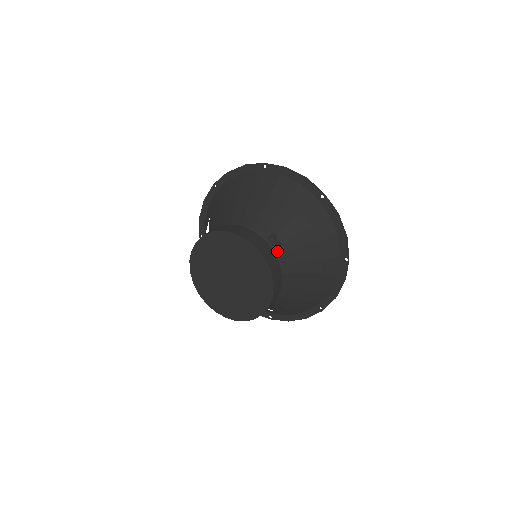
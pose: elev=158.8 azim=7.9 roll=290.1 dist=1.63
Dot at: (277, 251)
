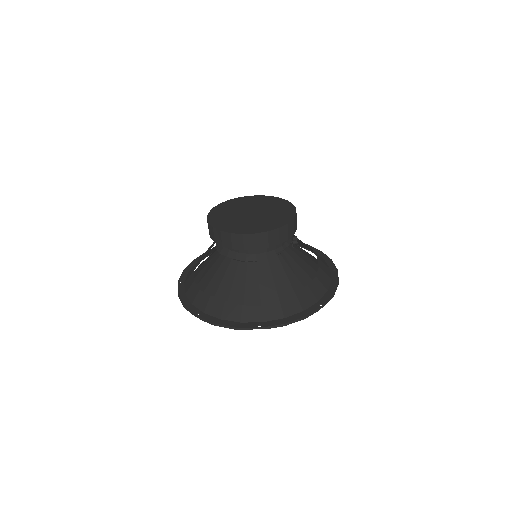
Dot at: (291, 241)
